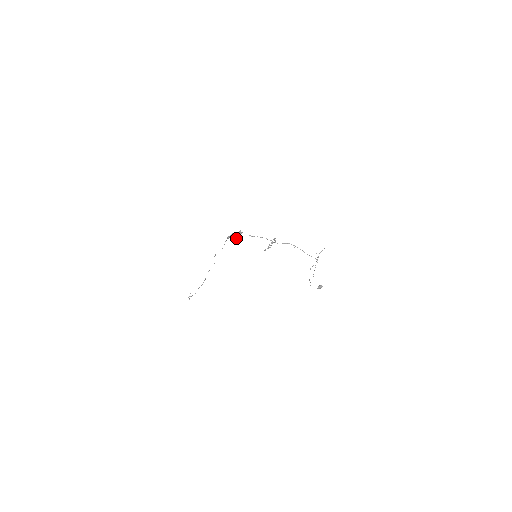
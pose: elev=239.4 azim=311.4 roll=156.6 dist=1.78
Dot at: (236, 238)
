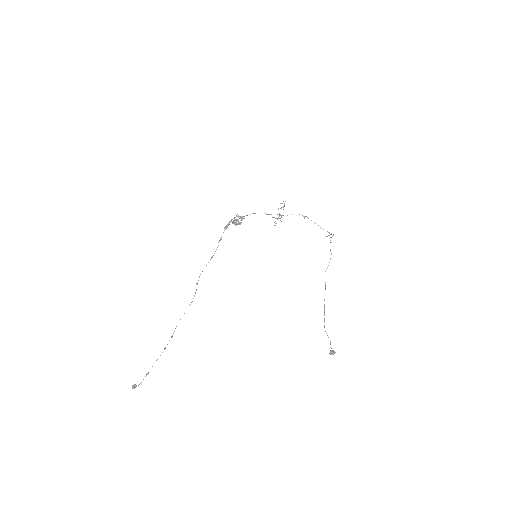
Dot at: (236, 222)
